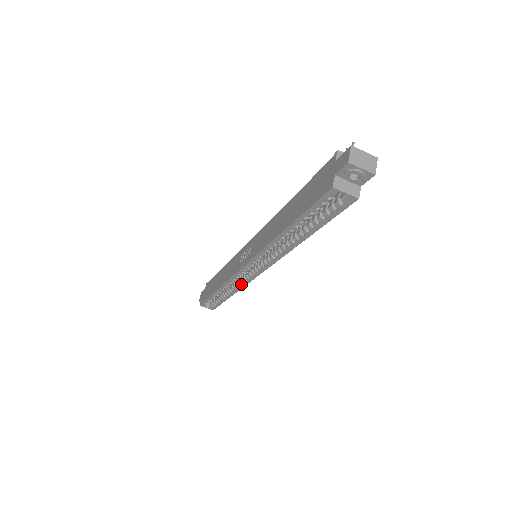
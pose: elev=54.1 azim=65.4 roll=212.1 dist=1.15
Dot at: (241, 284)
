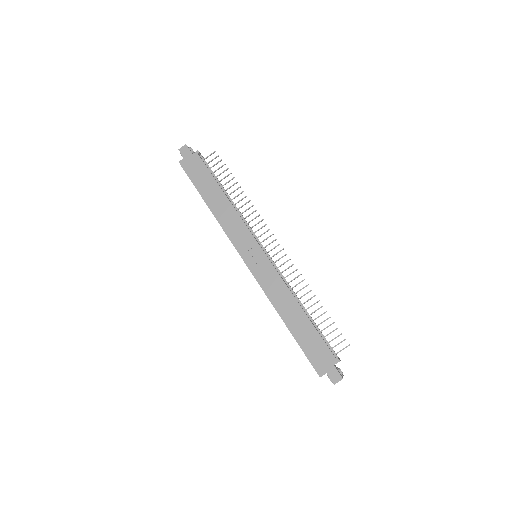
Dot at: occluded
